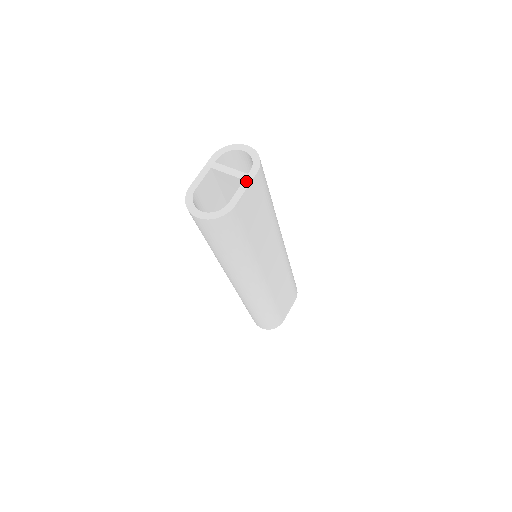
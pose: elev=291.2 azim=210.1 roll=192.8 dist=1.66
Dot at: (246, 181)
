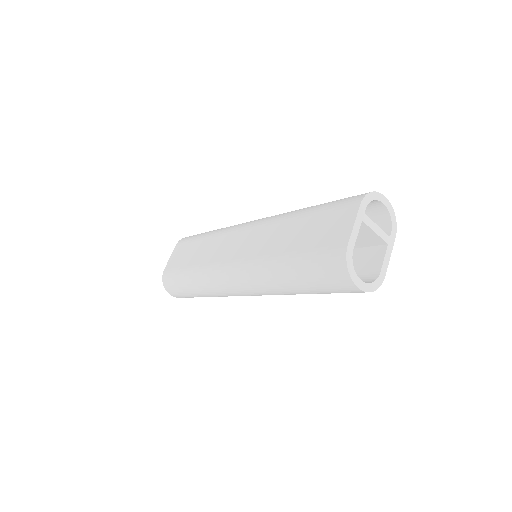
Dot at: (390, 246)
